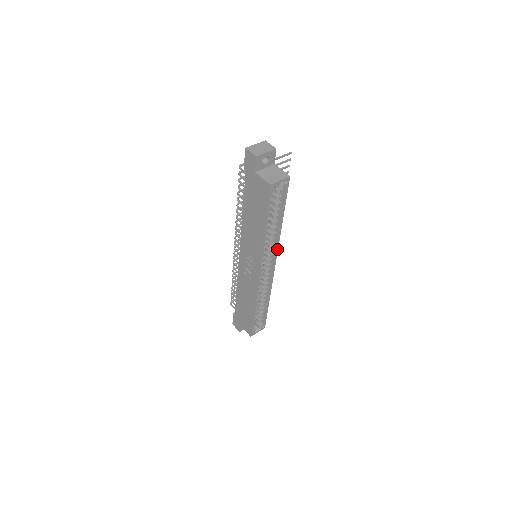
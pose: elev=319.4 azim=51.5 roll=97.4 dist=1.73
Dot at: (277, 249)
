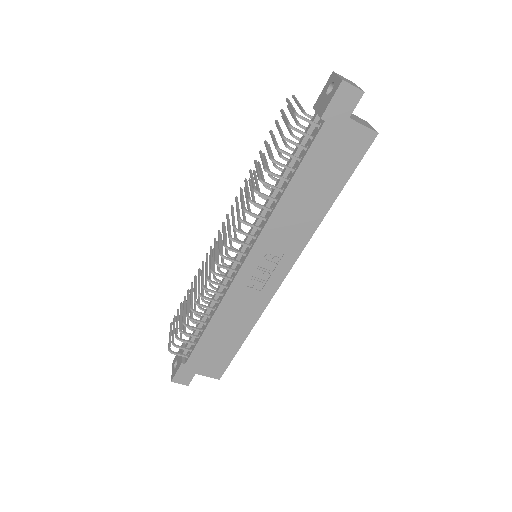
Dot at: occluded
